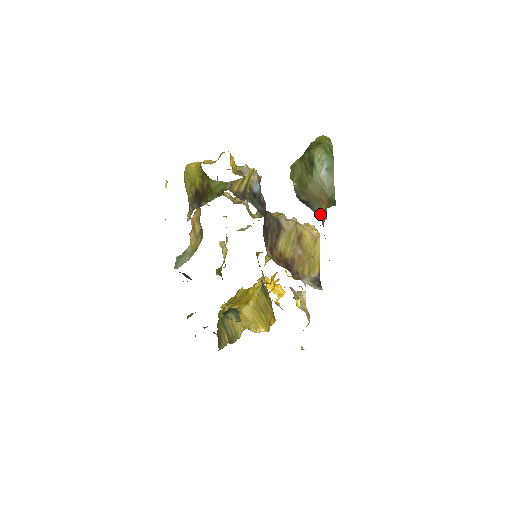
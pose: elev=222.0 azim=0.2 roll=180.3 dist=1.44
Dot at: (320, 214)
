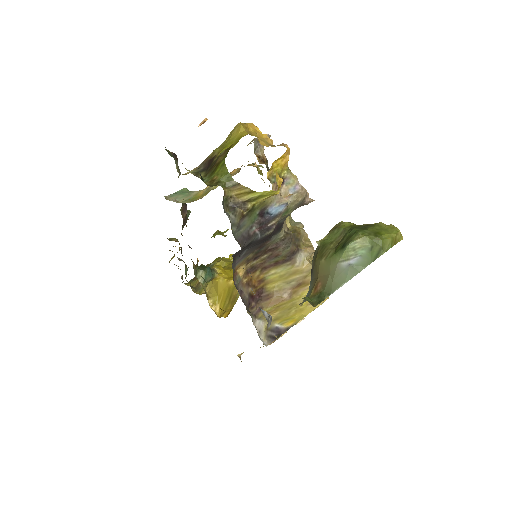
Dot at: (307, 293)
